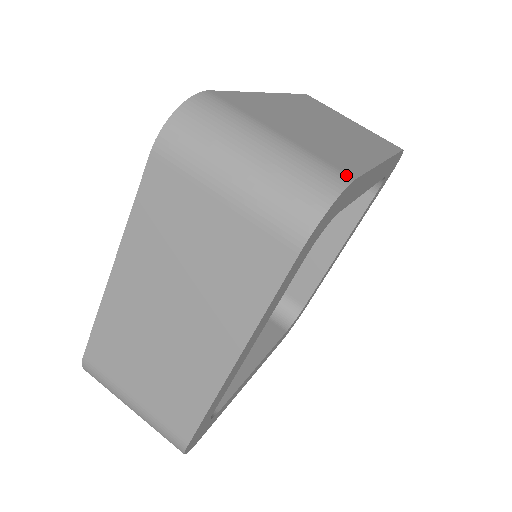
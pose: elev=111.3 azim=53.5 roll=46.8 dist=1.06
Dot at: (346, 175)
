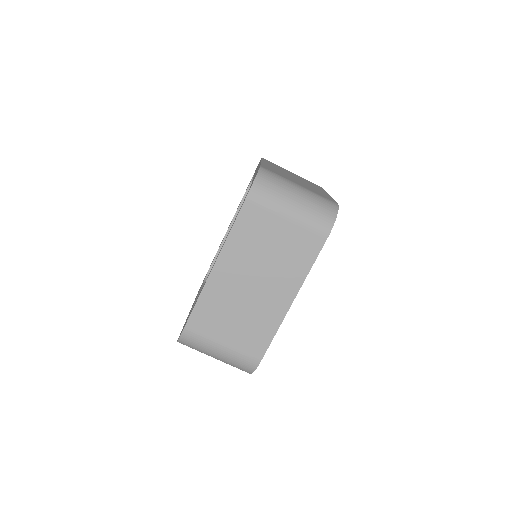
Dot at: (256, 361)
